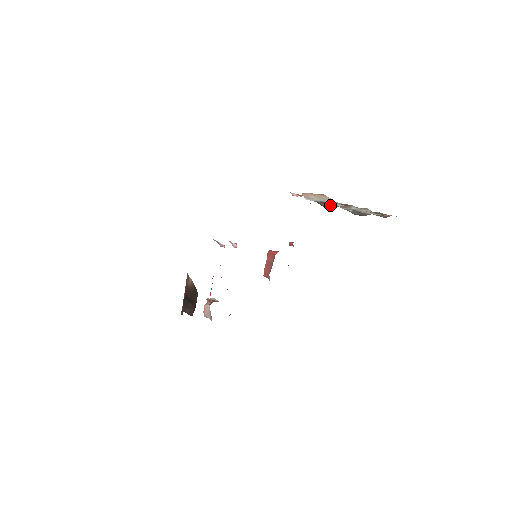
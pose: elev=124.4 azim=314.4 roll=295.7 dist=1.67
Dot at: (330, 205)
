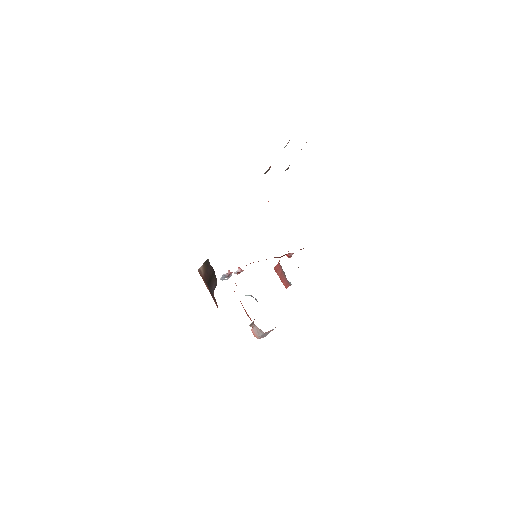
Dot at: (268, 169)
